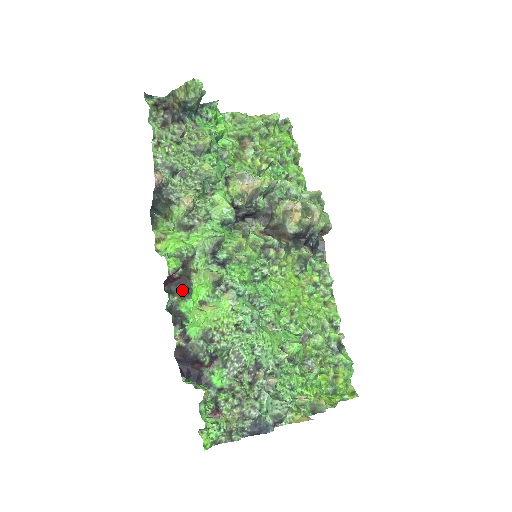
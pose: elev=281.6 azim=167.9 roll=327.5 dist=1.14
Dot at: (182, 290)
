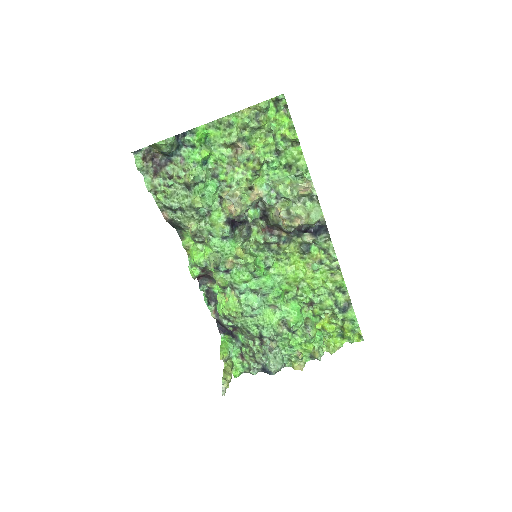
Dot at: (212, 279)
